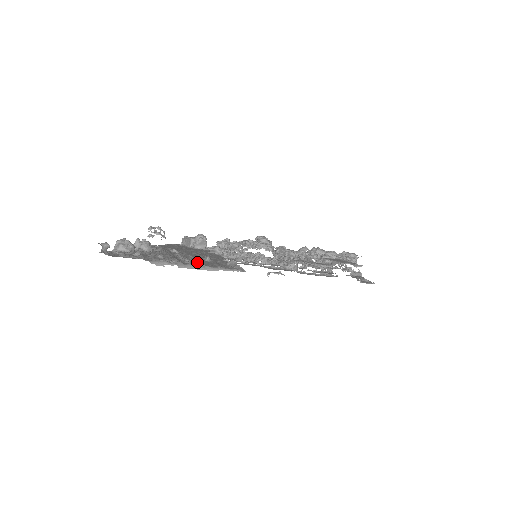
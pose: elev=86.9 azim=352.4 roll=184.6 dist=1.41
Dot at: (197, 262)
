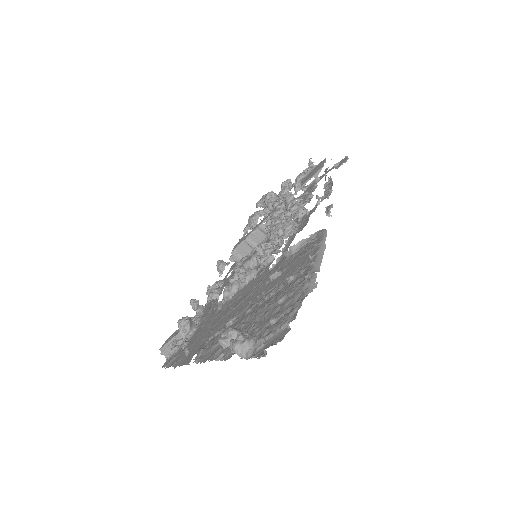
Dot at: (297, 269)
